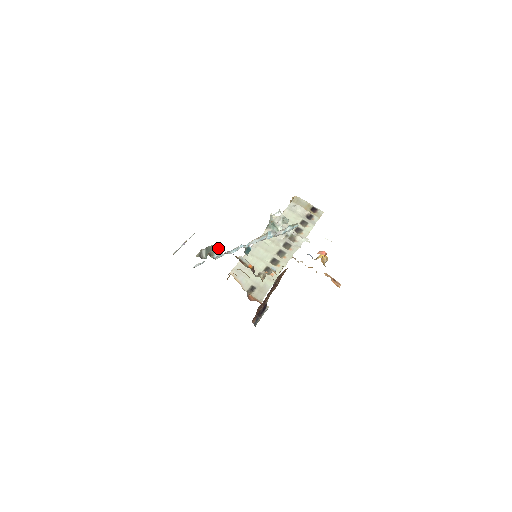
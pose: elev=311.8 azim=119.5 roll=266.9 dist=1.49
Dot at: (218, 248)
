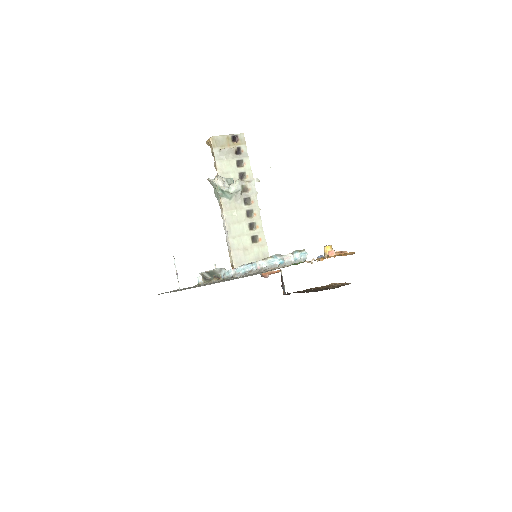
Dot at: (220, 269)
